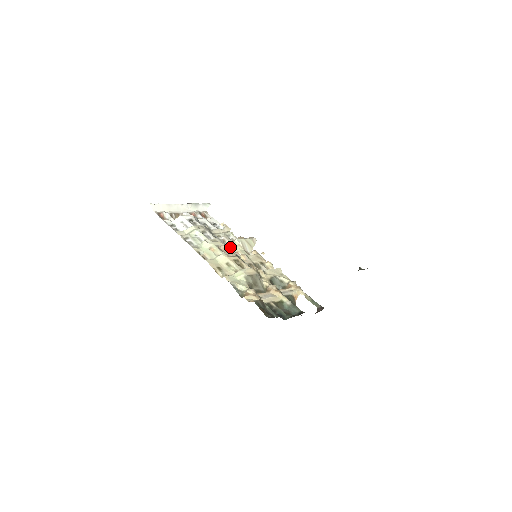
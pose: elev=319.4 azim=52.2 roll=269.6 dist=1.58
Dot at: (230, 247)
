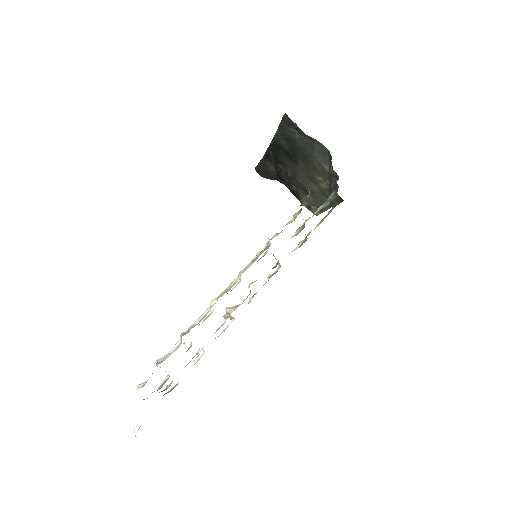
Dot at: occluded
